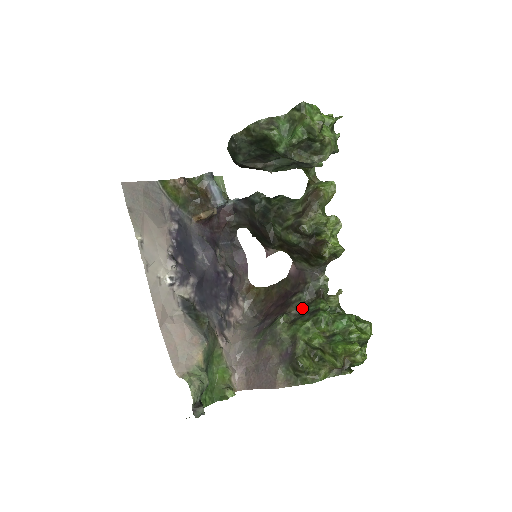
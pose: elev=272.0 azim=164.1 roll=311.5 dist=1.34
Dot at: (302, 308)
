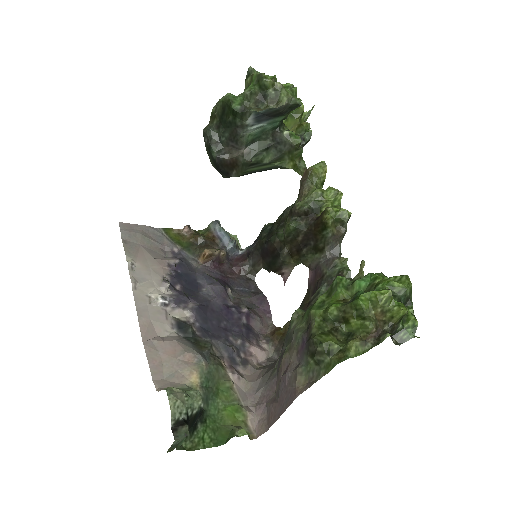
Dot at: occluded
